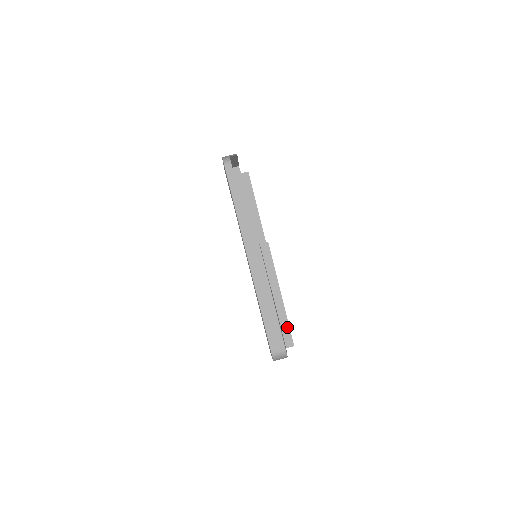
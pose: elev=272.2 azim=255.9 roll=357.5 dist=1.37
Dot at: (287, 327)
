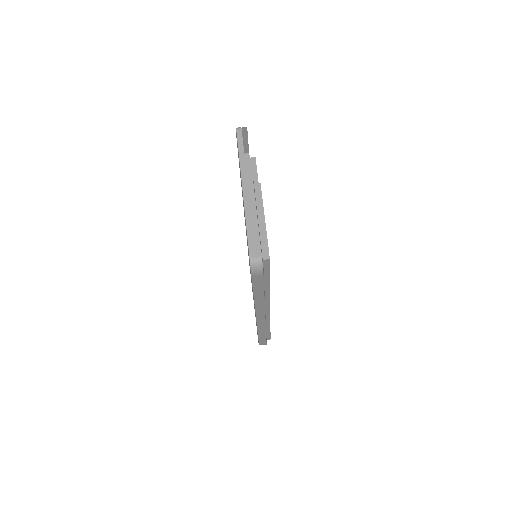
Dot at: (266, 244)
